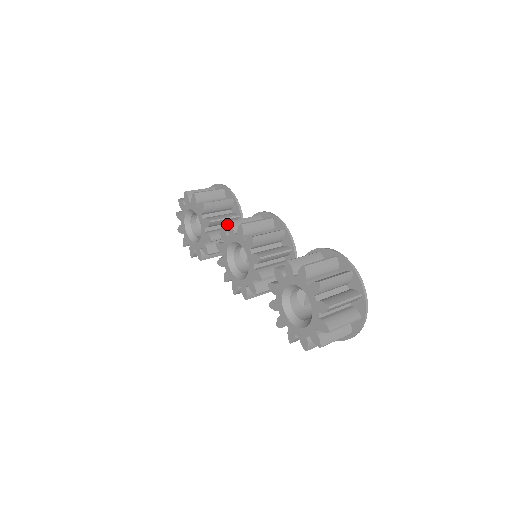
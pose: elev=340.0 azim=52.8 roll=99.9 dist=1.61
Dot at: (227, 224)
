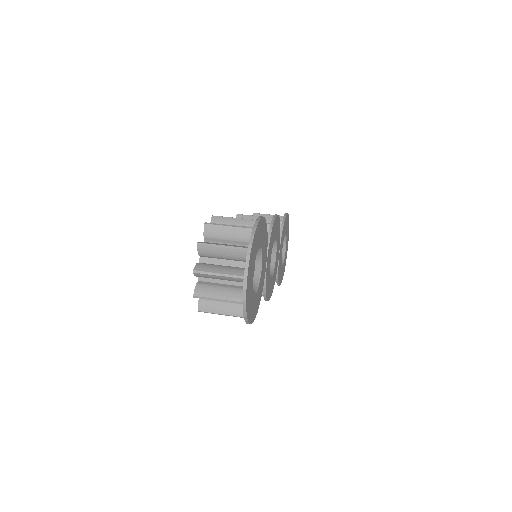
Dot at: occluded
